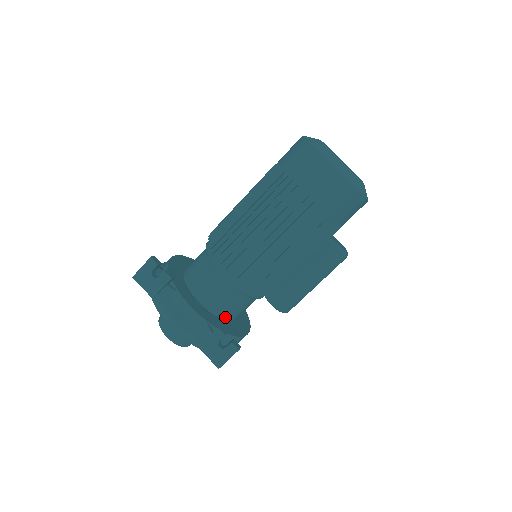
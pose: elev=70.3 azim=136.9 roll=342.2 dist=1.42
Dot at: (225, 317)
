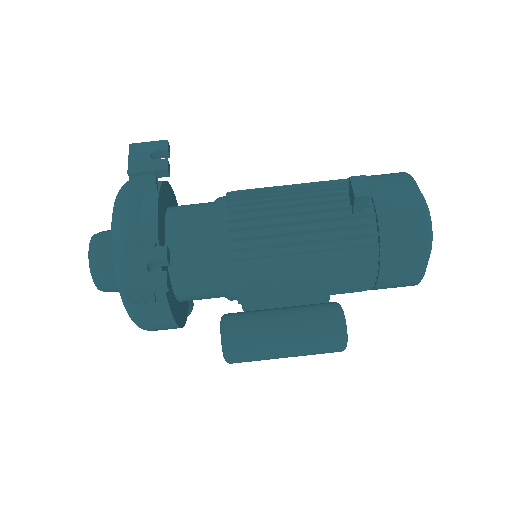
Dot at: (174, 271)
